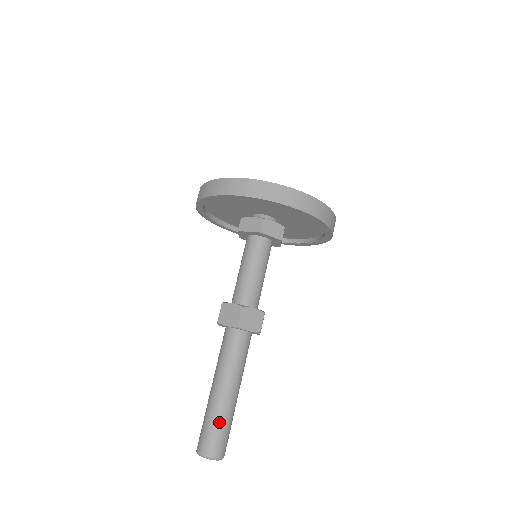
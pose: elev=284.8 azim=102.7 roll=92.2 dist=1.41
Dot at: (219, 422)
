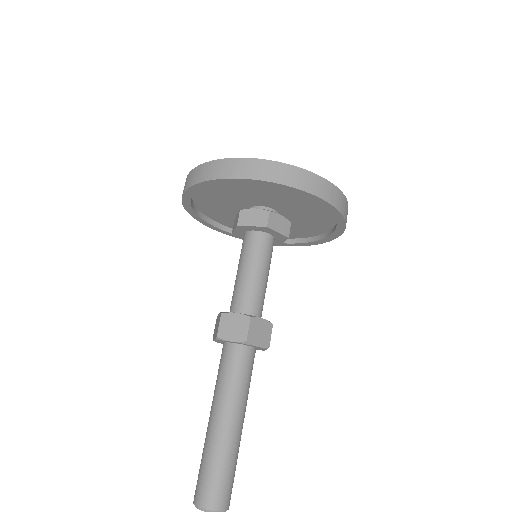
Dot at: (225, 463)
